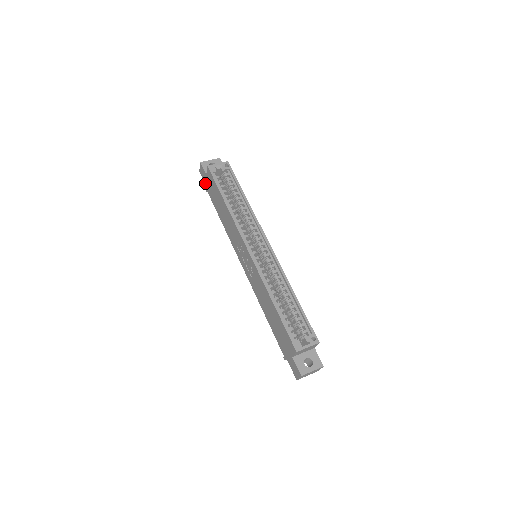
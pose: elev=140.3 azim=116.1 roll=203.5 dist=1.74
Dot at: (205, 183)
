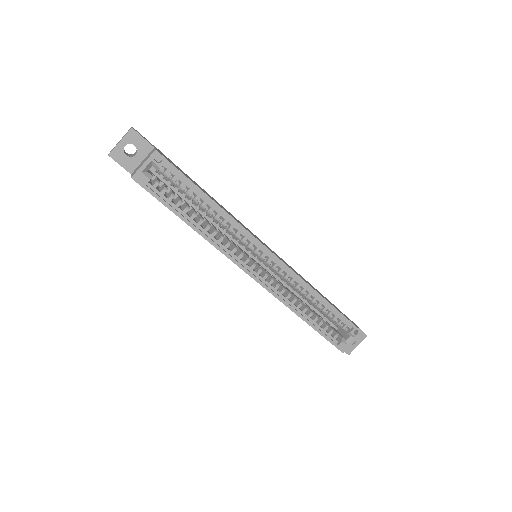
Dot at: occluded
